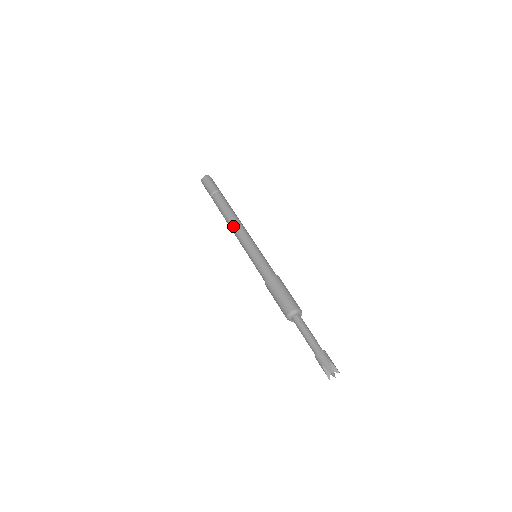
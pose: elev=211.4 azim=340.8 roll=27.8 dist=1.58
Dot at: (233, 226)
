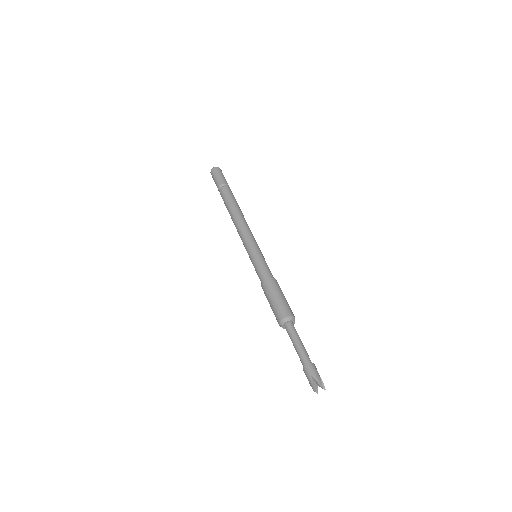
Dot at: occluded
